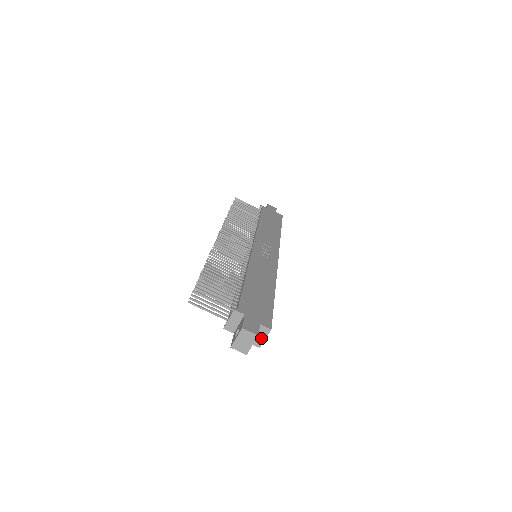
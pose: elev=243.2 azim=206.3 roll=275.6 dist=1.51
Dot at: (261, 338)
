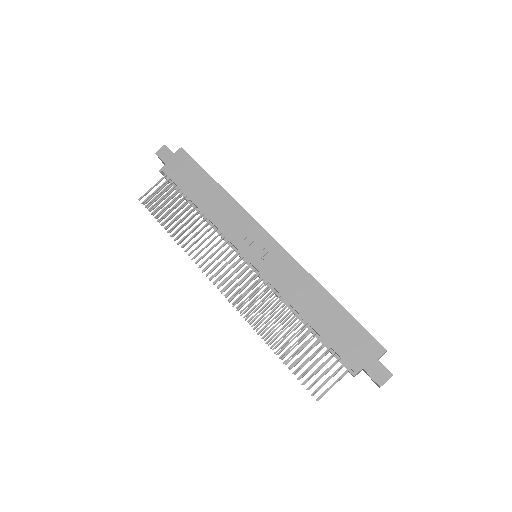
Dot at: occluded
